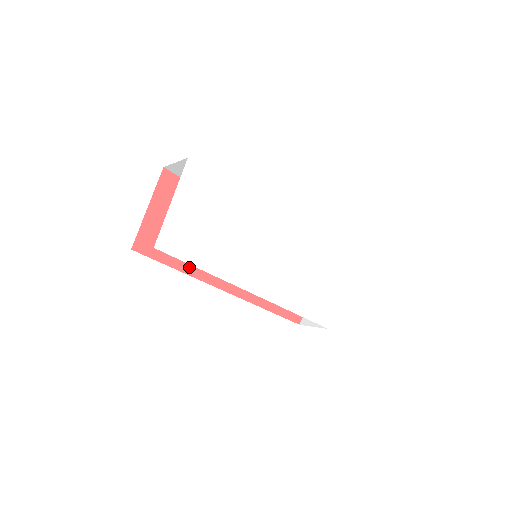
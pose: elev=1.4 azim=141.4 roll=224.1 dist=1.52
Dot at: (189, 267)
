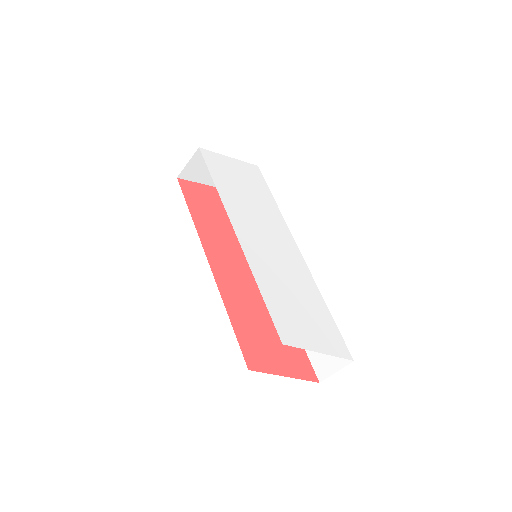
Dot at: (199, 222)
